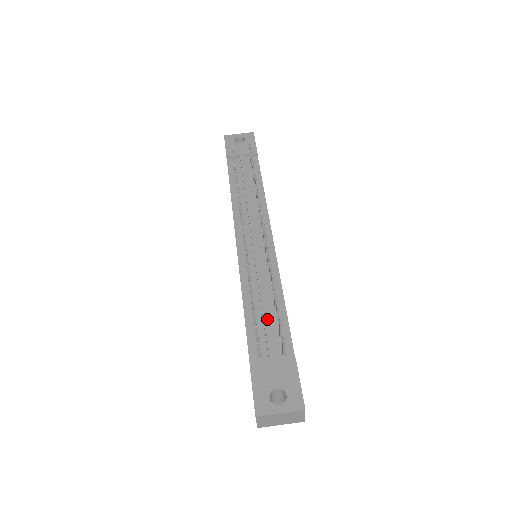
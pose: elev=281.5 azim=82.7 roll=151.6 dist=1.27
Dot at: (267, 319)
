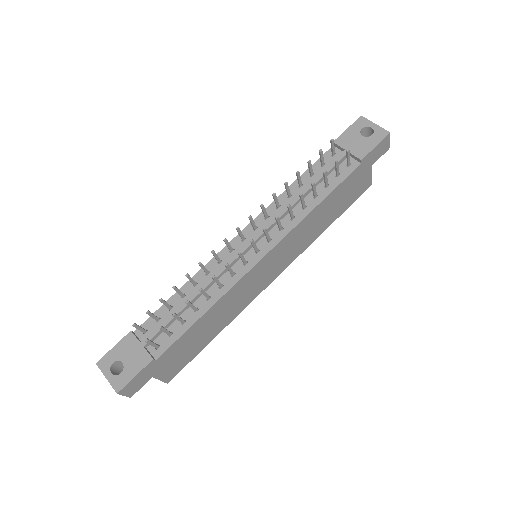
Dot at: occluded
